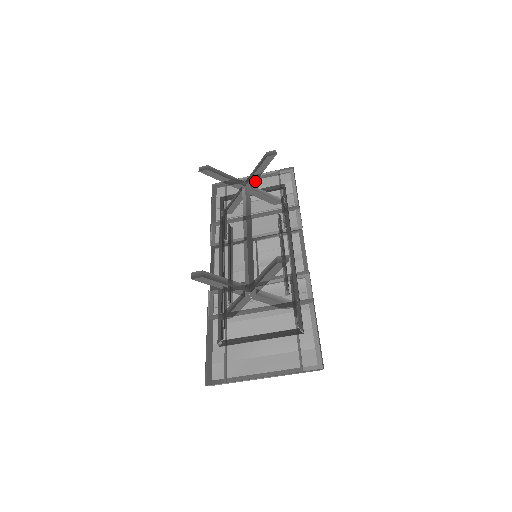
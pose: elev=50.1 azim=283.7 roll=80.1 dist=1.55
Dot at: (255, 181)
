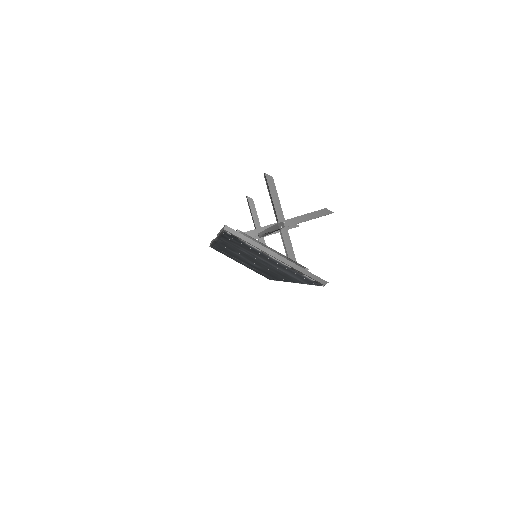
Dot at: (271, 234)
